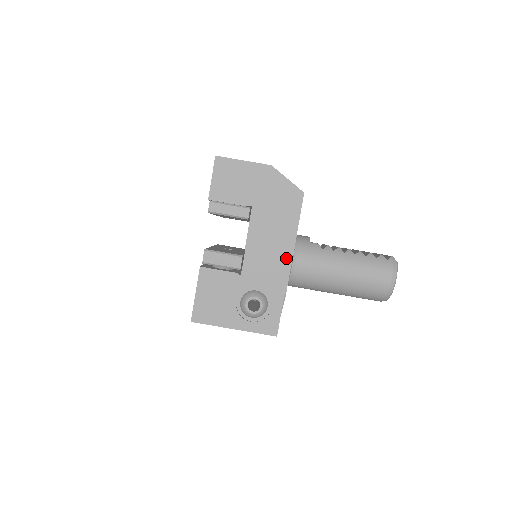
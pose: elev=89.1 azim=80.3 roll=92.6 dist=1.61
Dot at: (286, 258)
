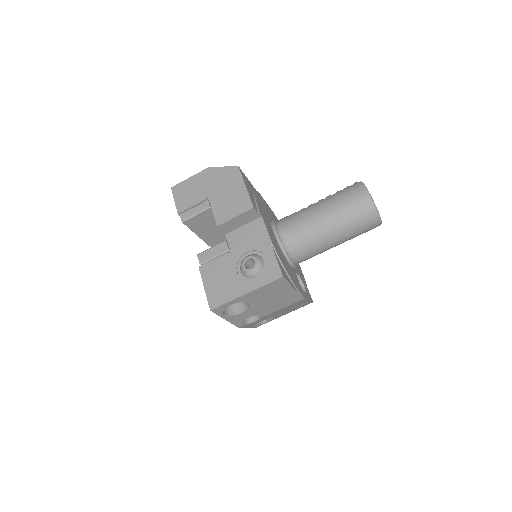
Dot at: (257, 219)
